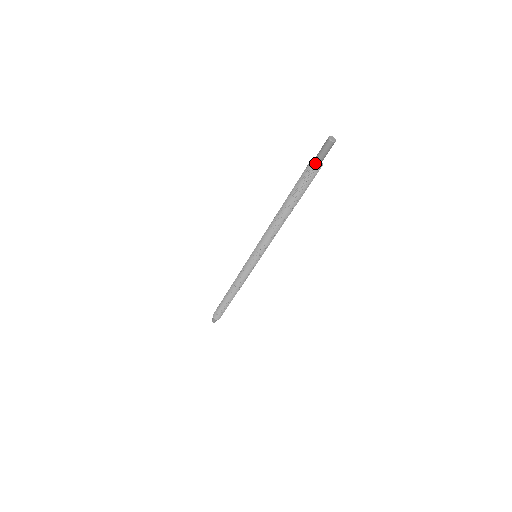
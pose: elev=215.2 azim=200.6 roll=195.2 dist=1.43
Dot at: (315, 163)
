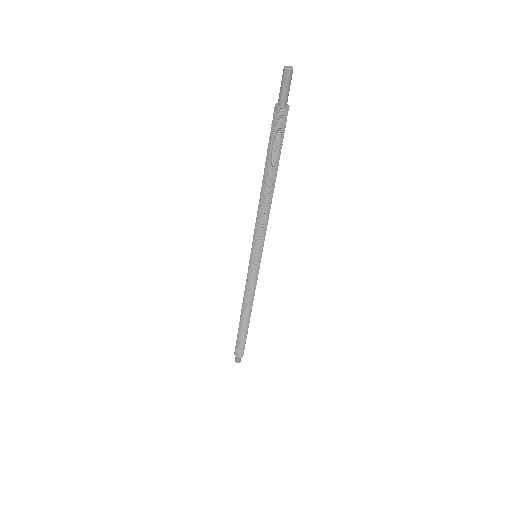
Dot at: (281, 106)
